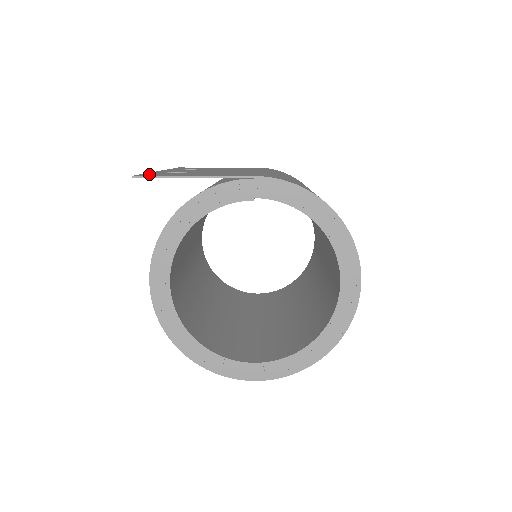
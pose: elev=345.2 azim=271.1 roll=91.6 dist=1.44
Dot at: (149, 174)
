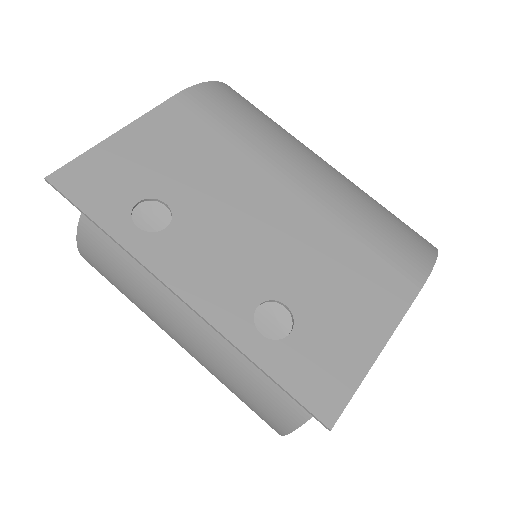
Dot at: (305, 386)
